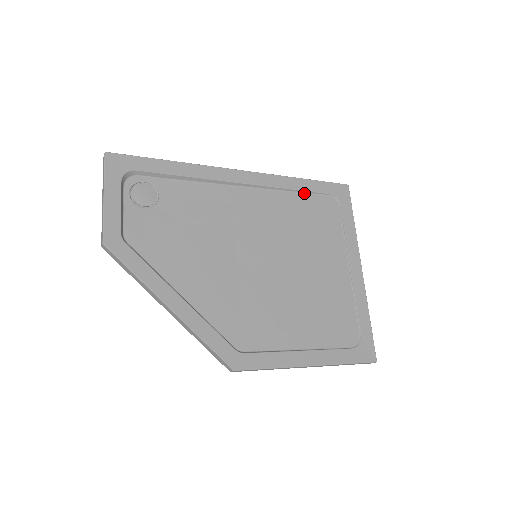
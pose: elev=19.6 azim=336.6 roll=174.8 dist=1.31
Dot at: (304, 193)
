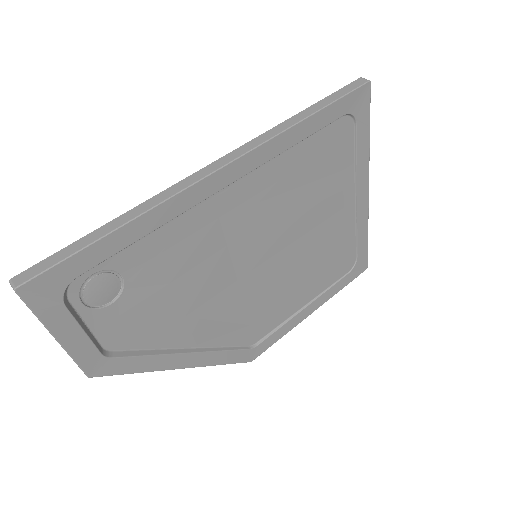
Dot at: (310, 135)
